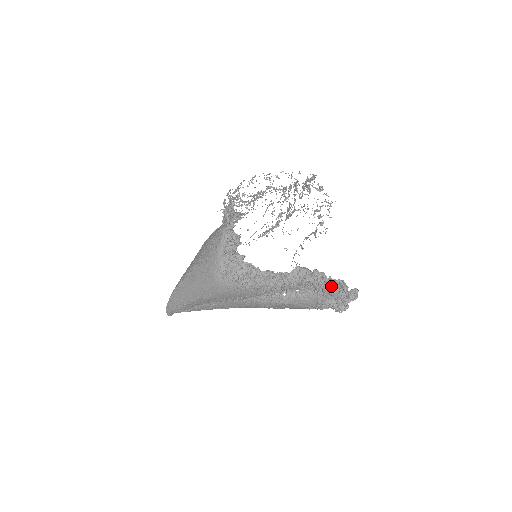
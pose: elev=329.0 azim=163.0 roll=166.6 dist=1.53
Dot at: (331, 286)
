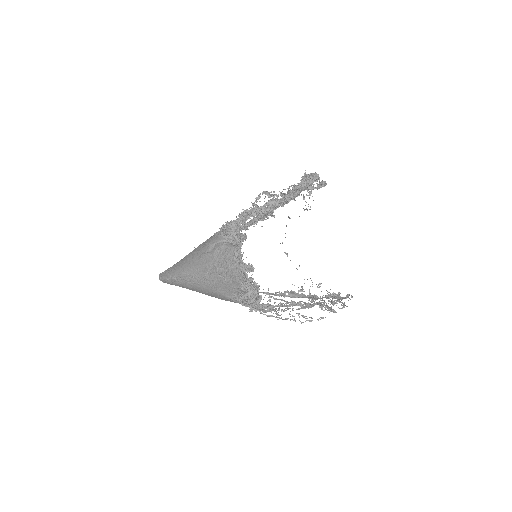
Dot at: occluded
